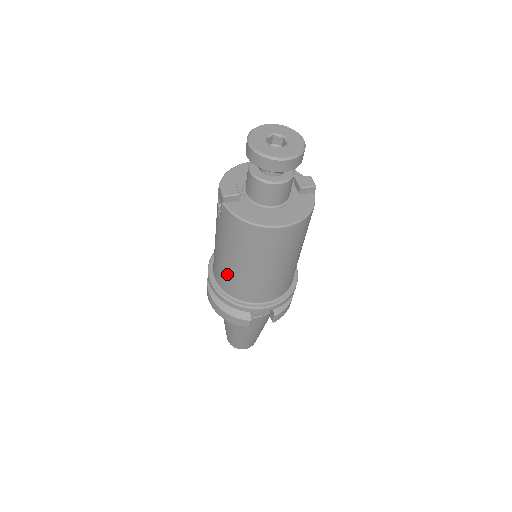
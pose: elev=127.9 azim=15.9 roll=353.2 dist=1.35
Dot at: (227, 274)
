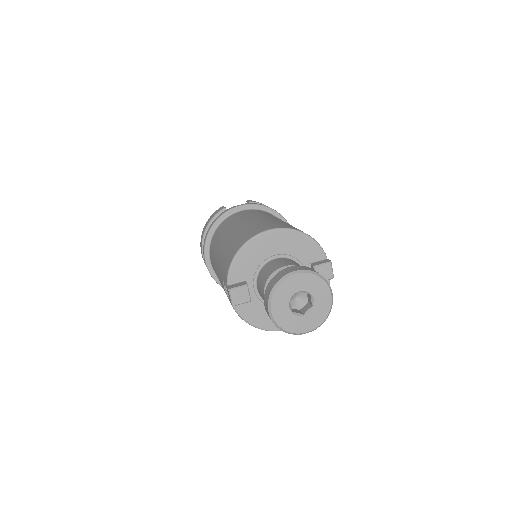
Dot at: occluded
